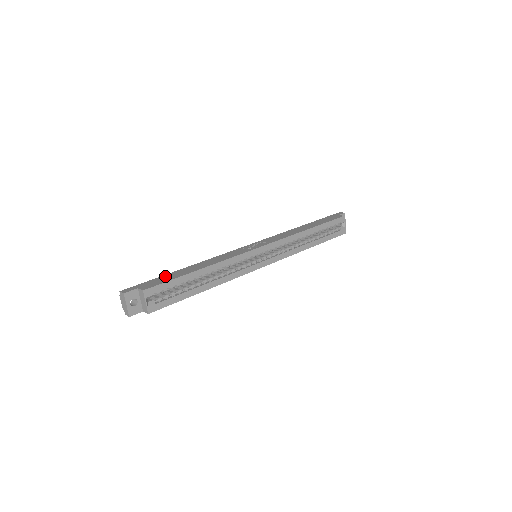
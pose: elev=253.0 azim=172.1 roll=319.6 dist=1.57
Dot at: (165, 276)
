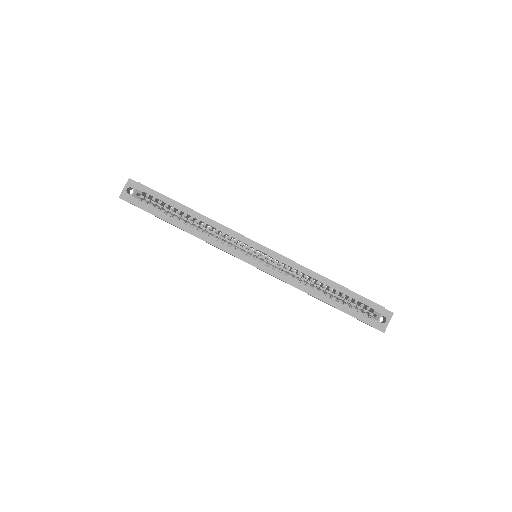
Dot at: occluded
